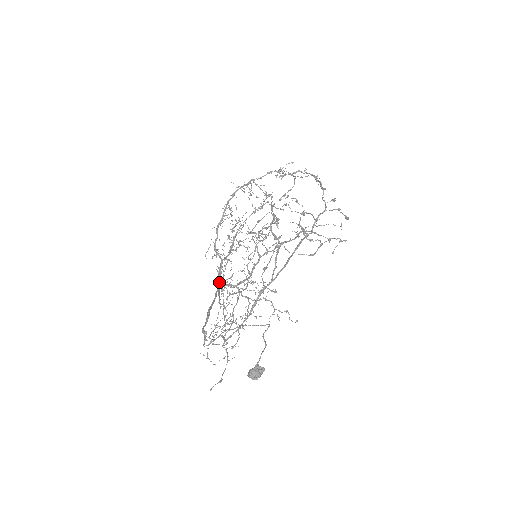
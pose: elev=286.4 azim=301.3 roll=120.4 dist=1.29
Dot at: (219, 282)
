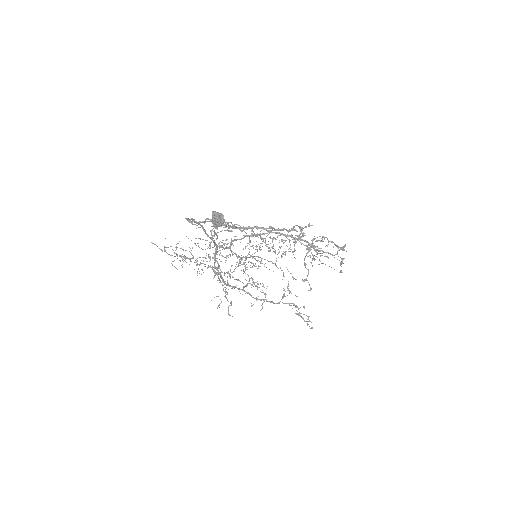
Dot at: (217, 245)
